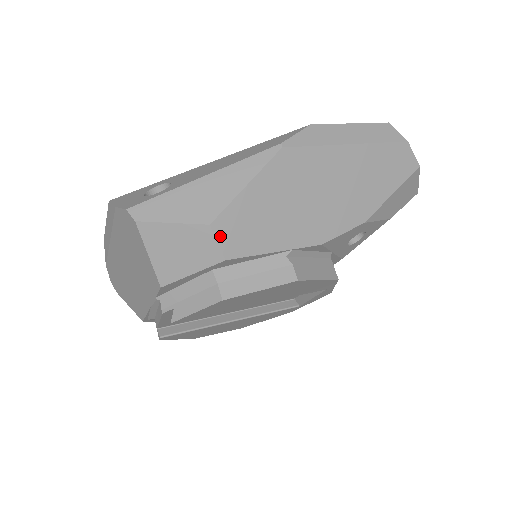
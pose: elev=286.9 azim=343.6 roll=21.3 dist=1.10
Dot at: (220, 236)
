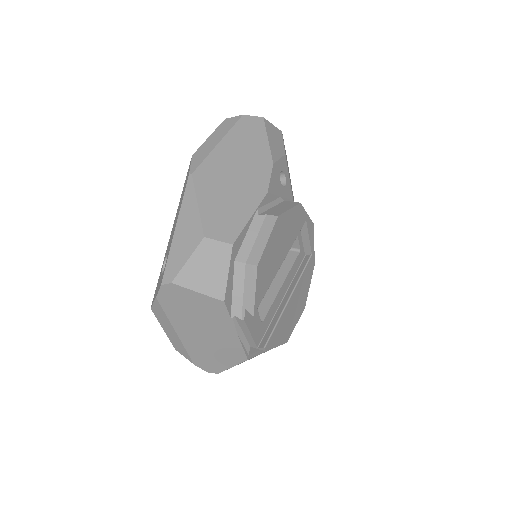
Dot at: (216, 237)
